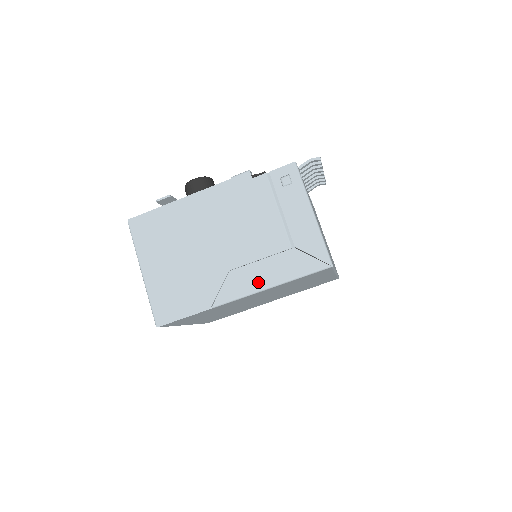
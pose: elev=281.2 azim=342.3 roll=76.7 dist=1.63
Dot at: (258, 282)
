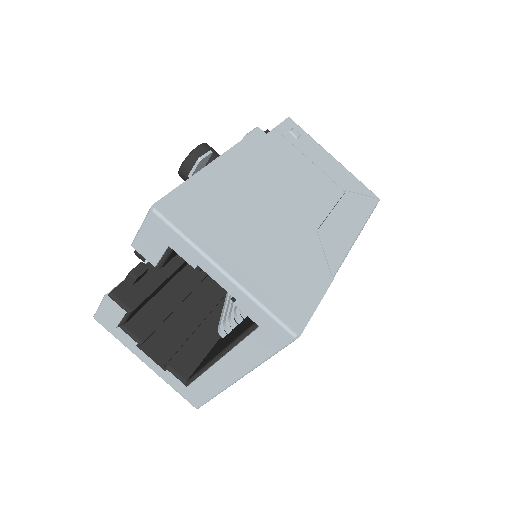
Dot at: (347, 232)
